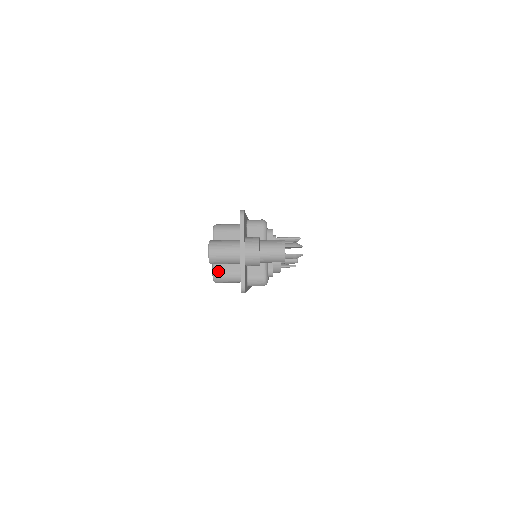
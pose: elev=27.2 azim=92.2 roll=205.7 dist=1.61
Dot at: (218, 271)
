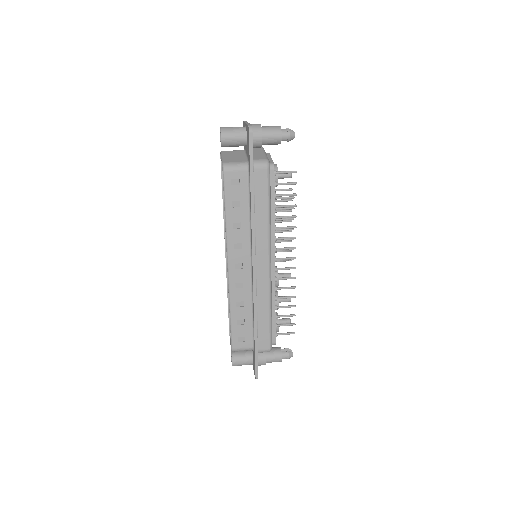
Dot at: occluded
